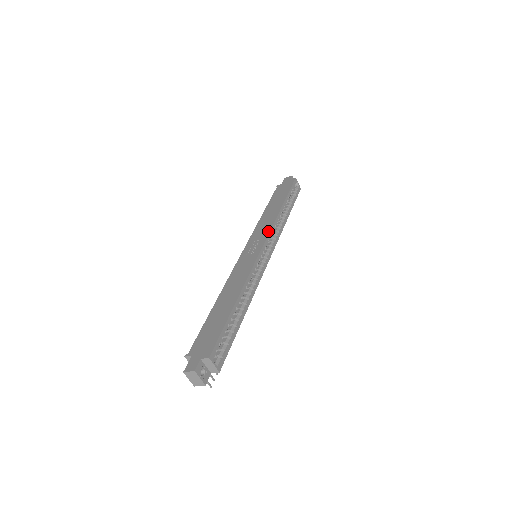
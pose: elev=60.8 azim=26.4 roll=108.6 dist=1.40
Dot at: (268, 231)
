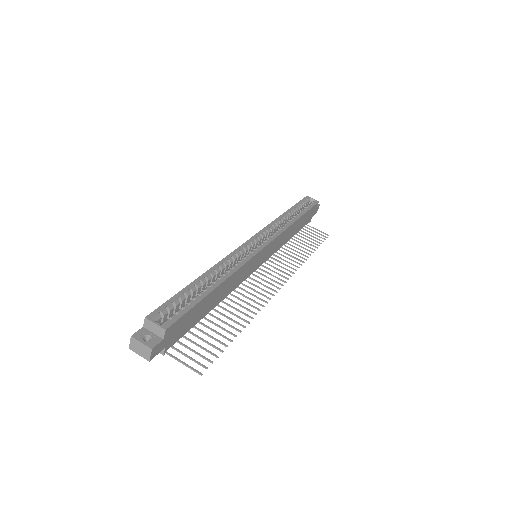
Dot at: (261, 231)
